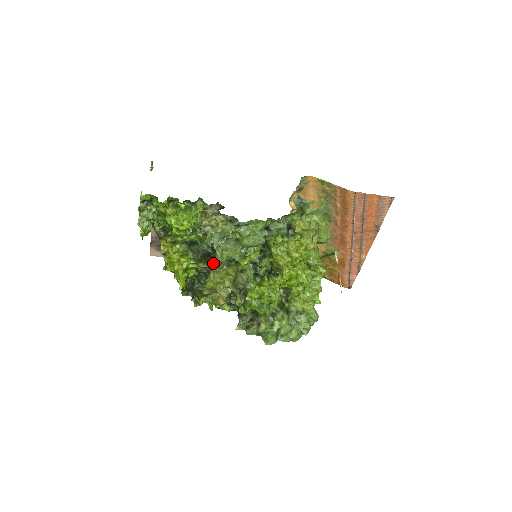
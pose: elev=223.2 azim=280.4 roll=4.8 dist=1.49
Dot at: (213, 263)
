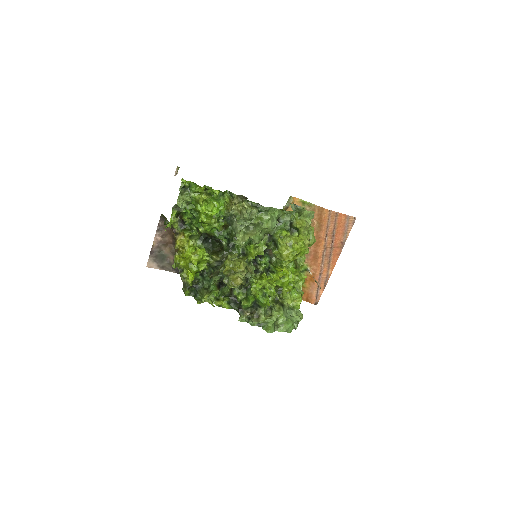
Dot at: (224, 257)
